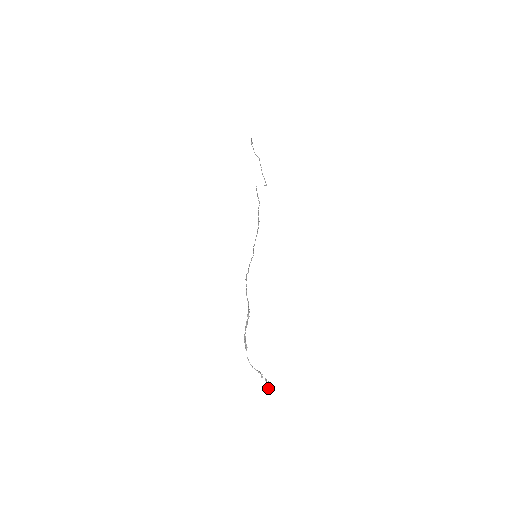
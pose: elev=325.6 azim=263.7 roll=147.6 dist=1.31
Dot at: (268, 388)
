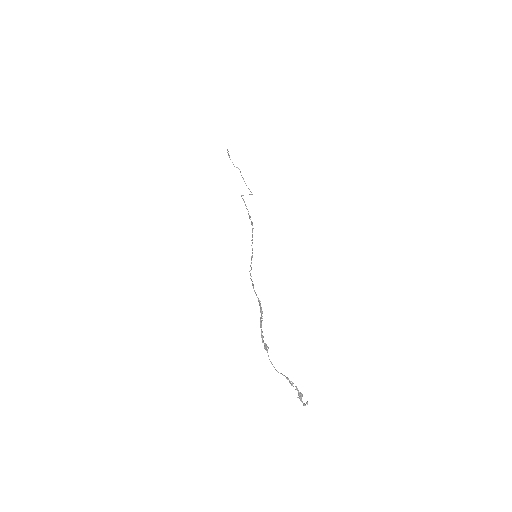
Dot at: (301, 400)
